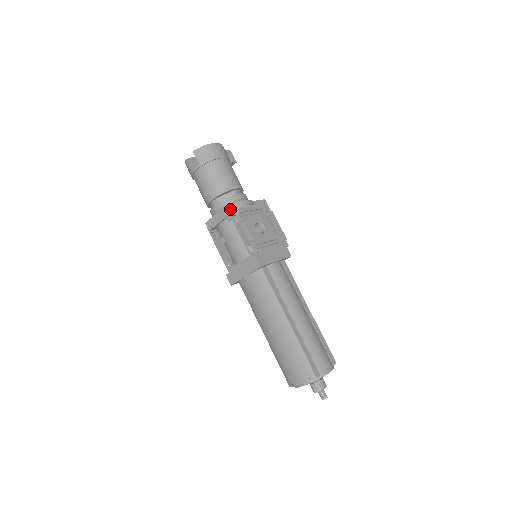
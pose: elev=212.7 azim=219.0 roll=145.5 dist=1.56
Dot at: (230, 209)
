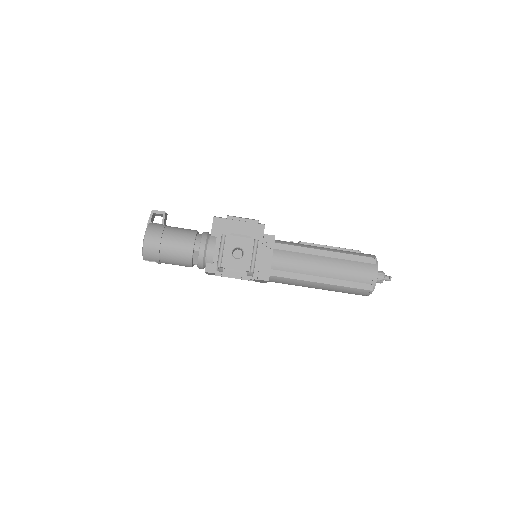
Dot at: (209, 270)
